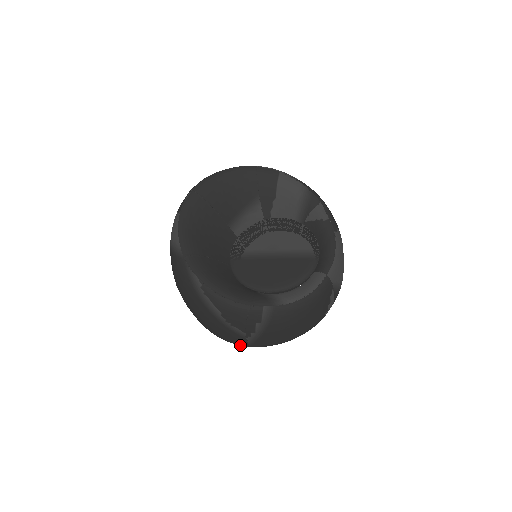
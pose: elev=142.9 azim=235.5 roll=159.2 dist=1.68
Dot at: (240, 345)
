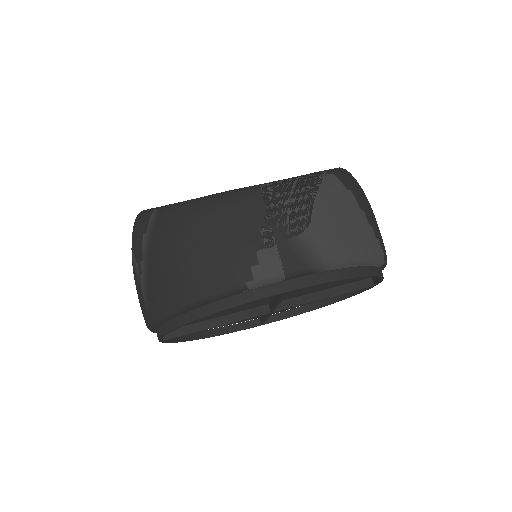
Dot at: (148, 323)
